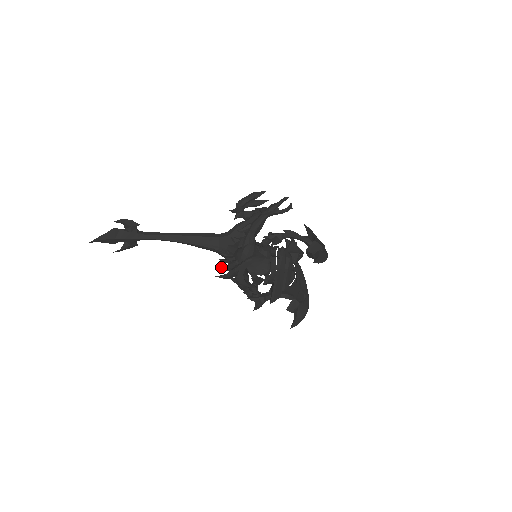
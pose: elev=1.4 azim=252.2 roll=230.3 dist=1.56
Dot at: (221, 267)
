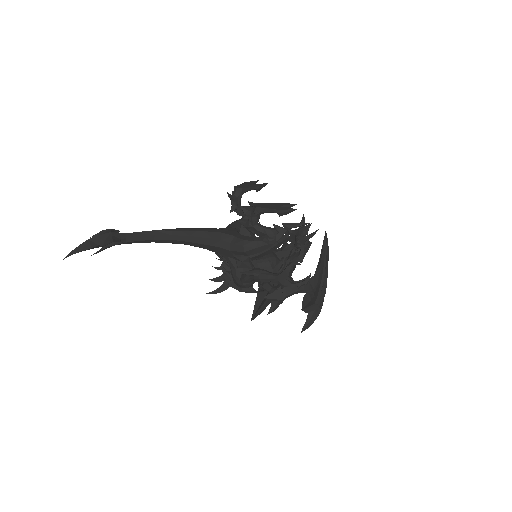
Dot at: occluded
